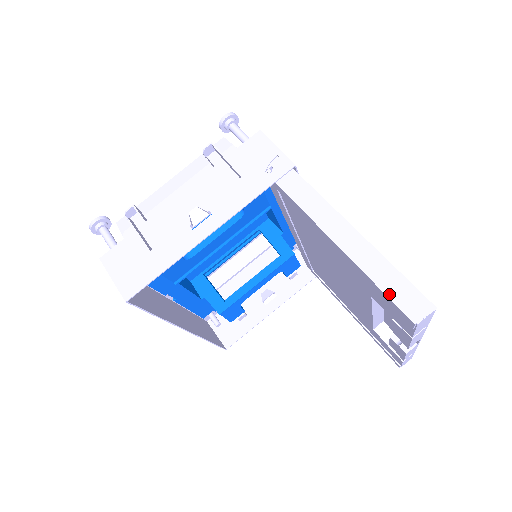
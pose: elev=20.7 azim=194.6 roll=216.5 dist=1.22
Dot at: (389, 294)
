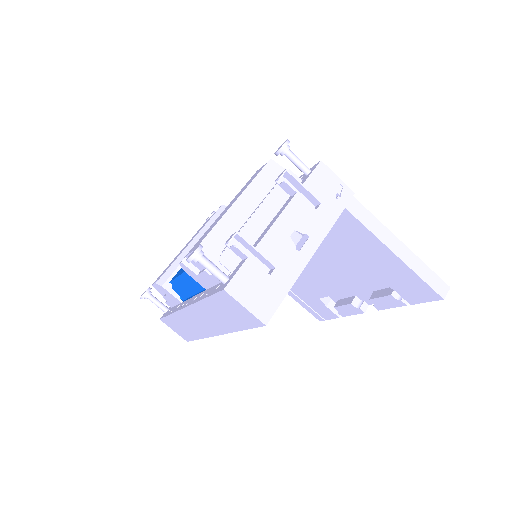
Dot at: (429, 283)
